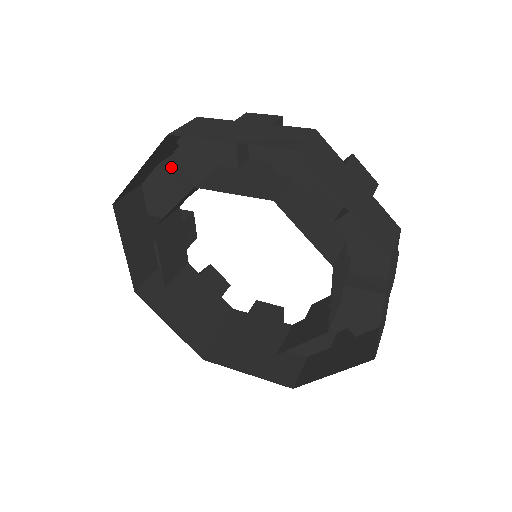
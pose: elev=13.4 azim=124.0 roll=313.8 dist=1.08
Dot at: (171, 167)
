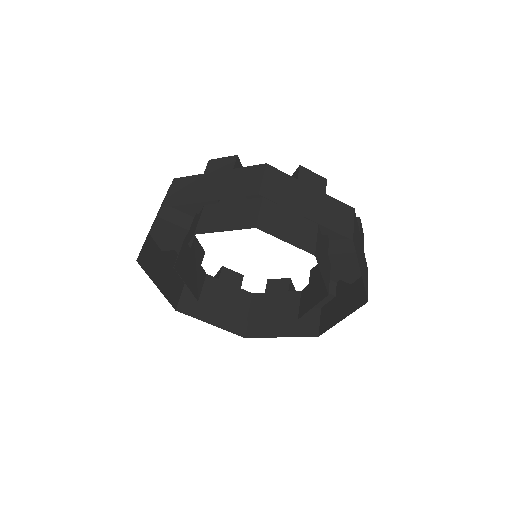
Dot at: (166, 213)
